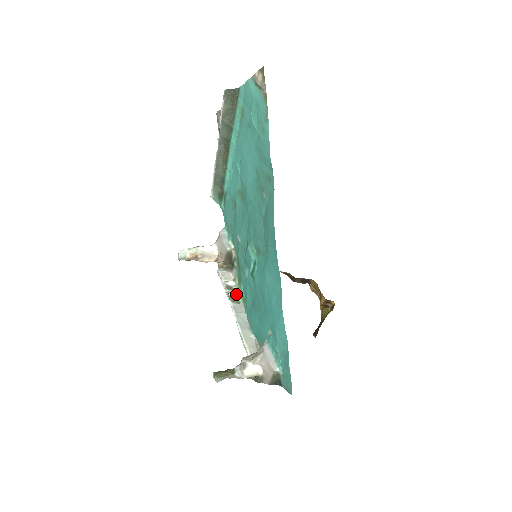
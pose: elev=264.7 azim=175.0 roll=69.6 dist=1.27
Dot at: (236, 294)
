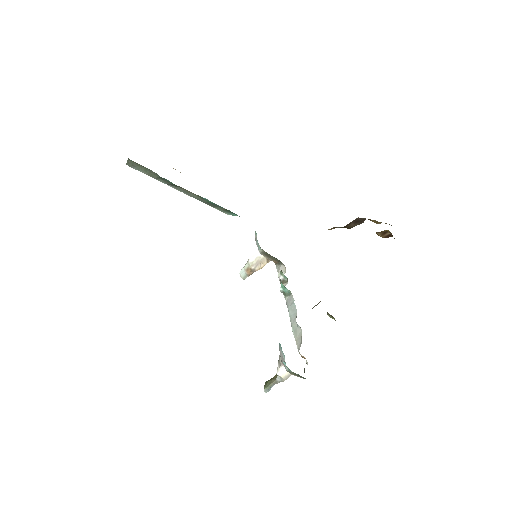
Dot at: (281, 289)
